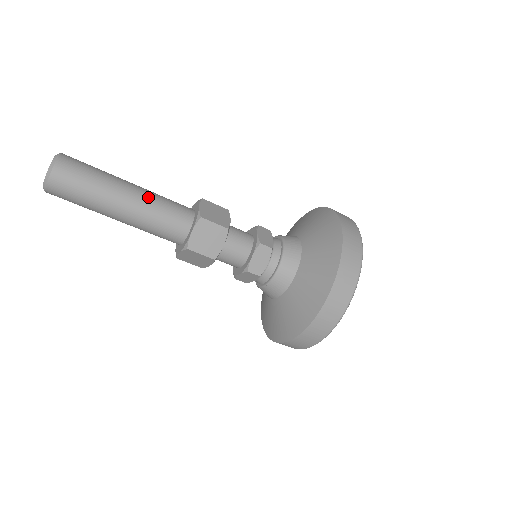
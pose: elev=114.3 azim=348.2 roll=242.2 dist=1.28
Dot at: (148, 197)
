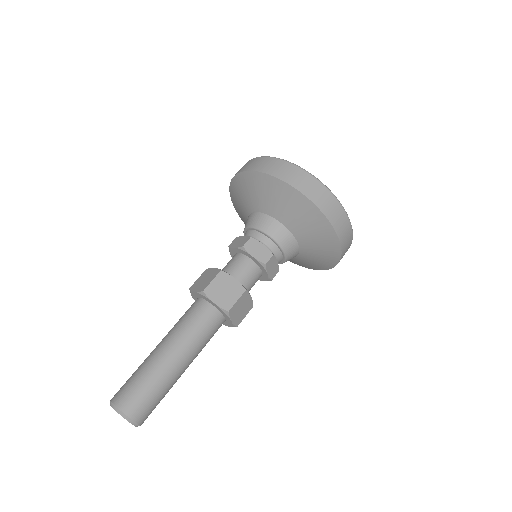
Dot at: (187, 345)
